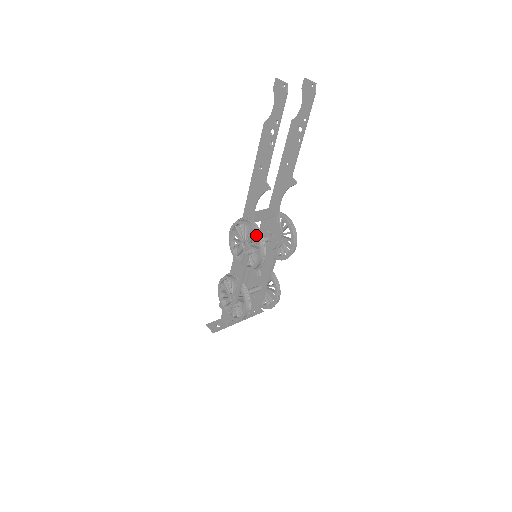
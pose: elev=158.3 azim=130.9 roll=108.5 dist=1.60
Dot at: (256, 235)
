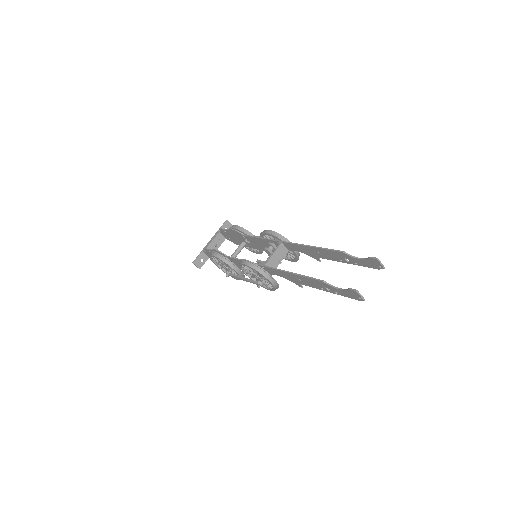
Dot at: (274, 288)
